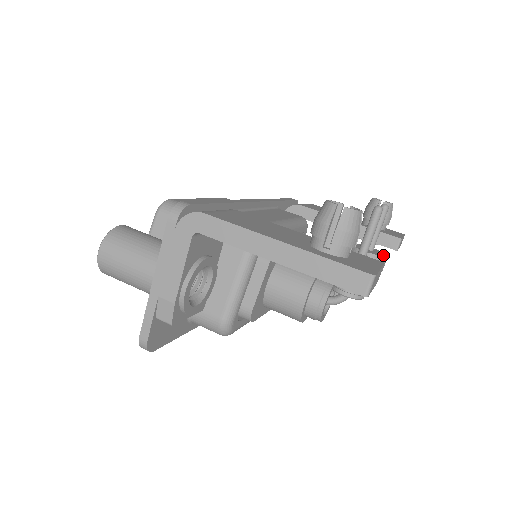
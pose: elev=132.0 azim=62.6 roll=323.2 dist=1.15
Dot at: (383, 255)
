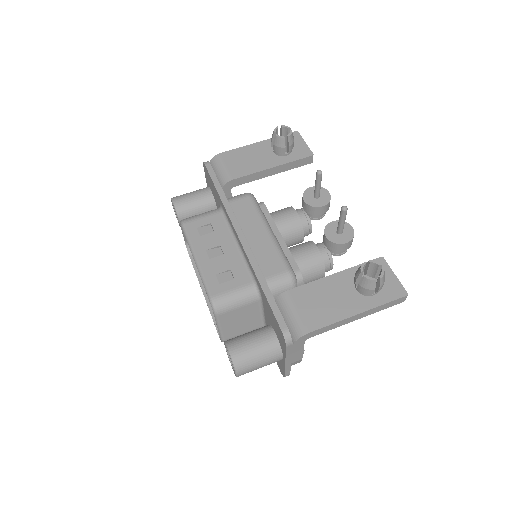
Dot at: (328, 196)
